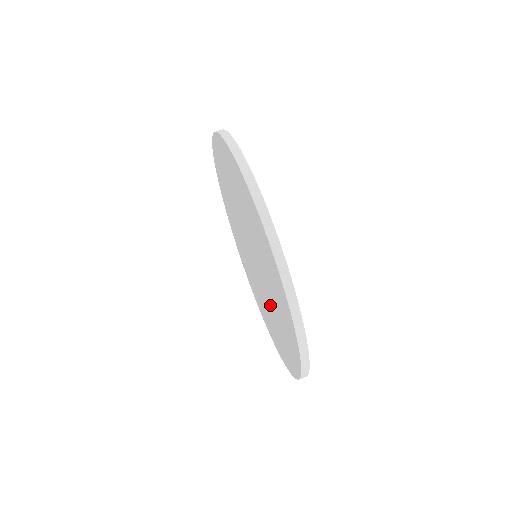
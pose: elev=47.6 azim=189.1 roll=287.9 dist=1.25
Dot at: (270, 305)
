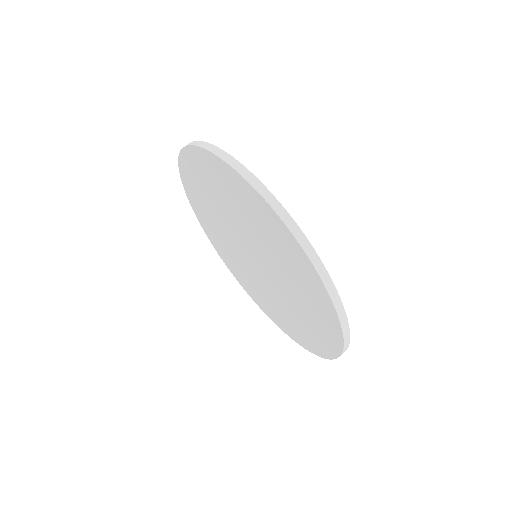
Dot at: (279, 299)
